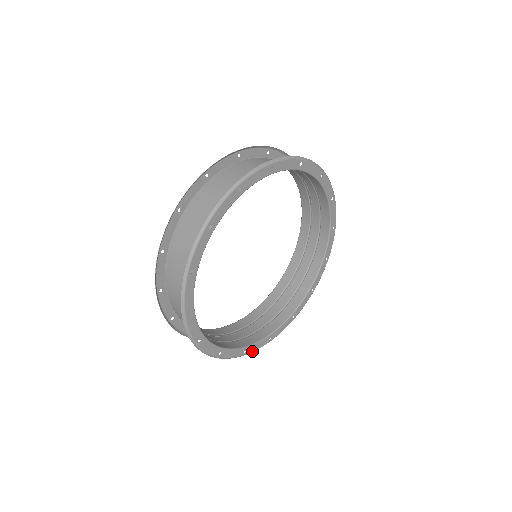
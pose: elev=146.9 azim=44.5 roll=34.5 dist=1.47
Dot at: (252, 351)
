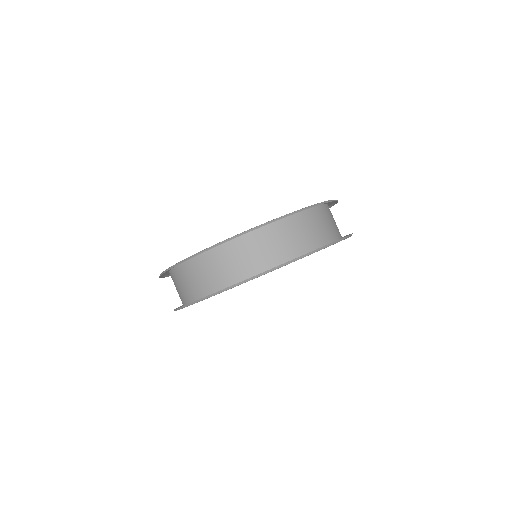
Dot at: occluded
